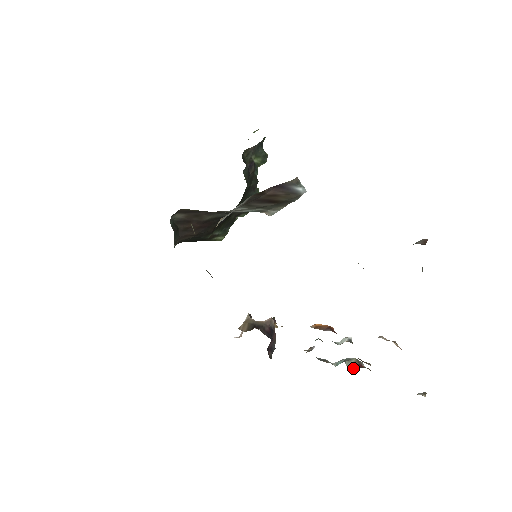
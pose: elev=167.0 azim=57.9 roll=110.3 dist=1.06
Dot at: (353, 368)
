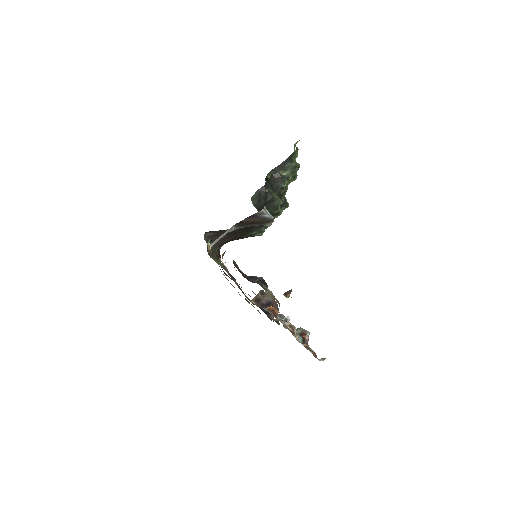
Dot at: occluded
